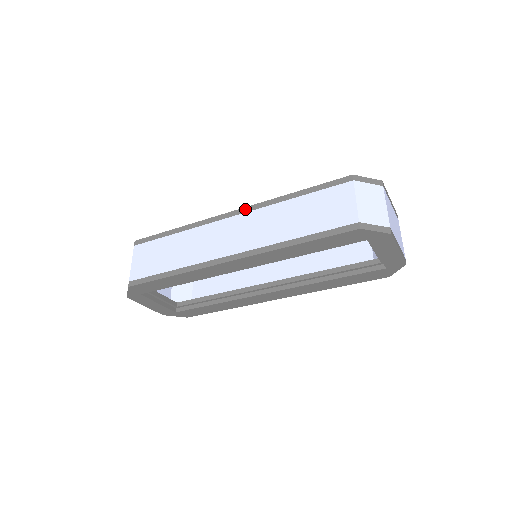
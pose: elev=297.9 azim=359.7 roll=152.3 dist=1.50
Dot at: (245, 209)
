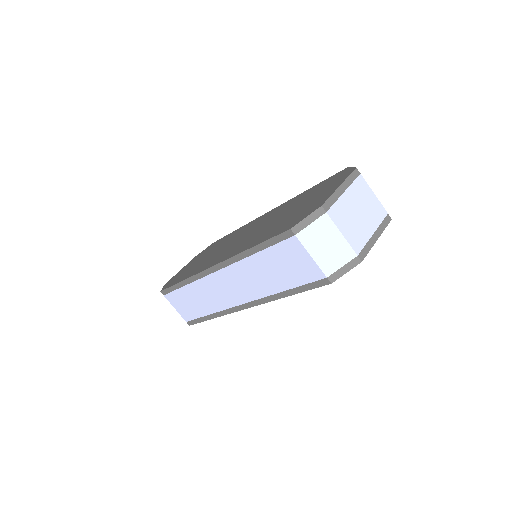
Dot at: (221, 265)
